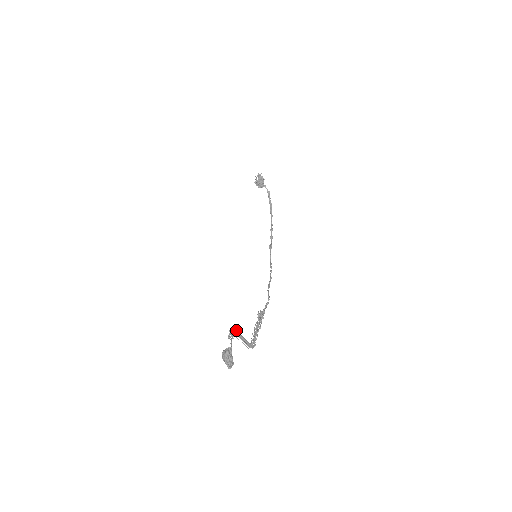
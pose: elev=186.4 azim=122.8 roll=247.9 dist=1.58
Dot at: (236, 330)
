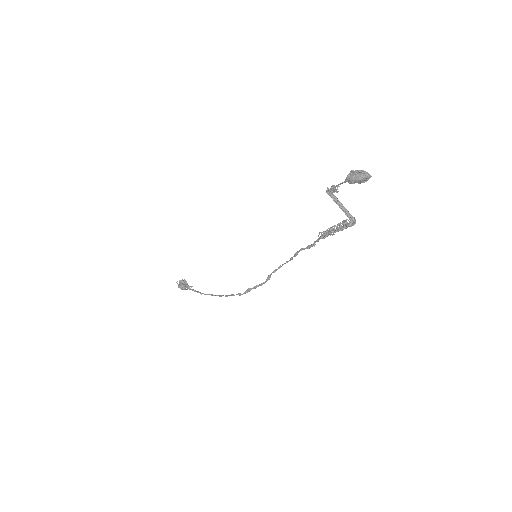
Dot at: occluded
